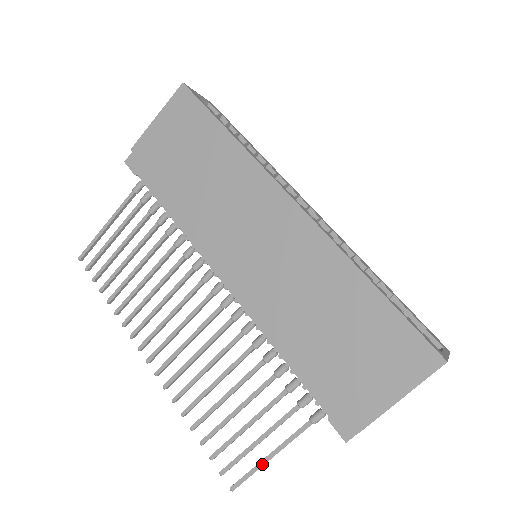
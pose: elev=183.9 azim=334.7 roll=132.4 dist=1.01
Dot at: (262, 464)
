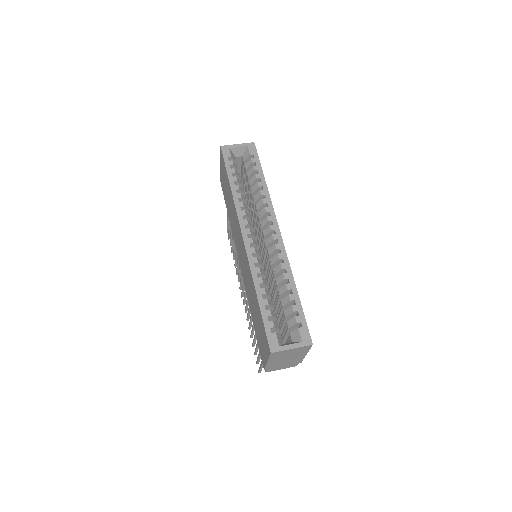
Dot at: (260, 366)
